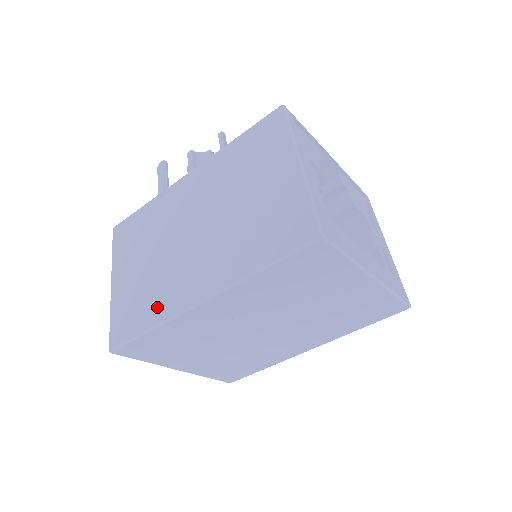
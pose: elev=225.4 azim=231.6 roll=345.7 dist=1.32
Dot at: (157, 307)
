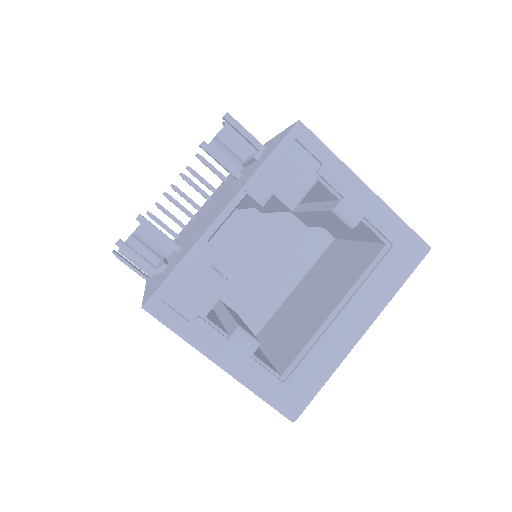
Dot at: occluded
